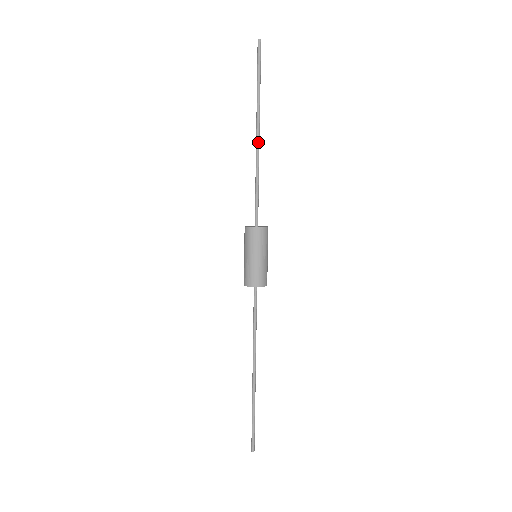
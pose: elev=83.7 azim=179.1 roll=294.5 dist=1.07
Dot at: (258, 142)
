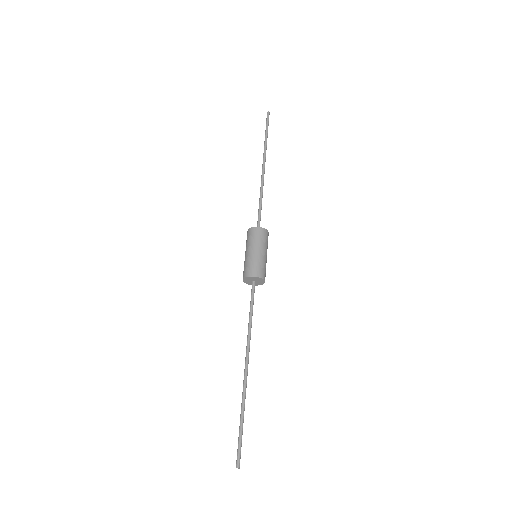
Dot at: (263, 172)
